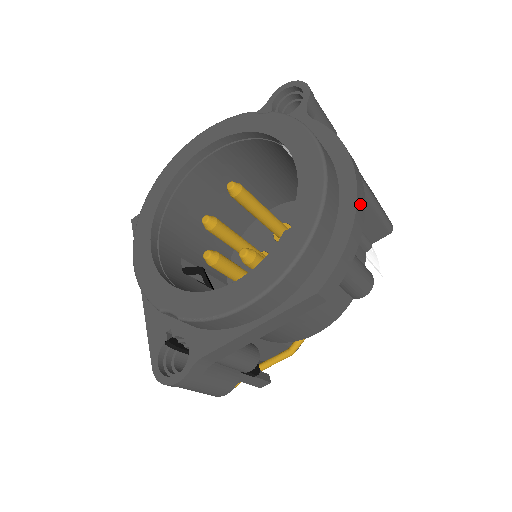
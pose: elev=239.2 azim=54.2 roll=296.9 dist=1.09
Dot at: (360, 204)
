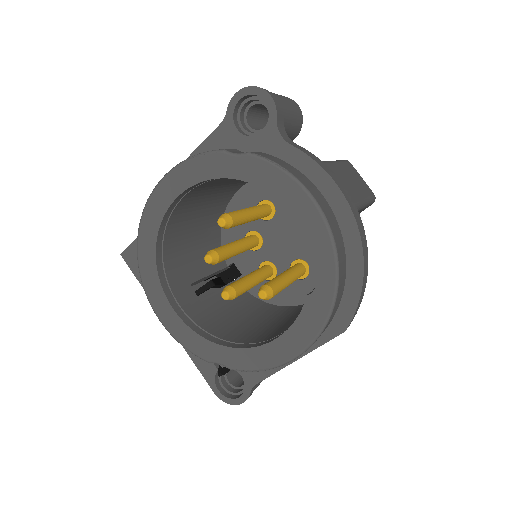
Dot at: (363, 243)
